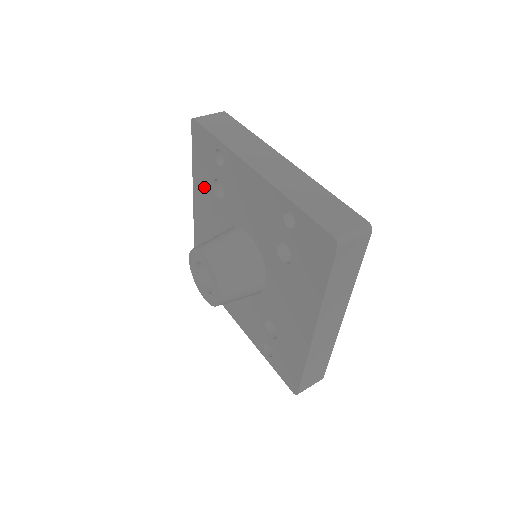
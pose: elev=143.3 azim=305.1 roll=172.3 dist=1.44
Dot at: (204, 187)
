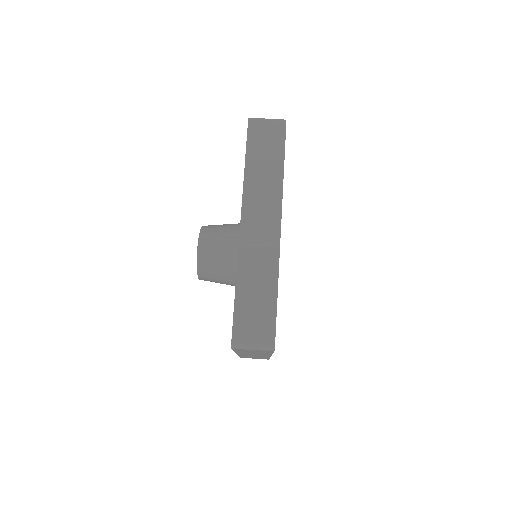
Dot at: occluded
